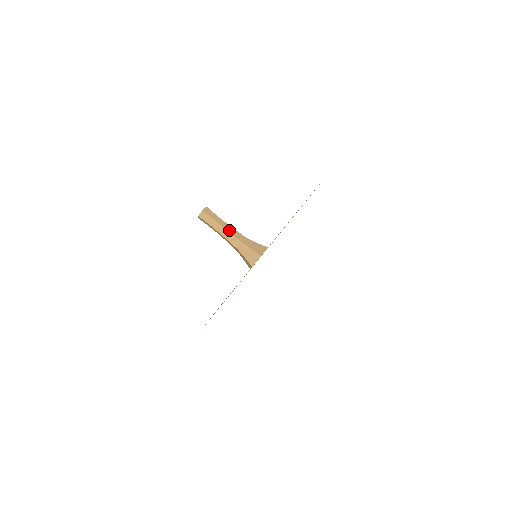
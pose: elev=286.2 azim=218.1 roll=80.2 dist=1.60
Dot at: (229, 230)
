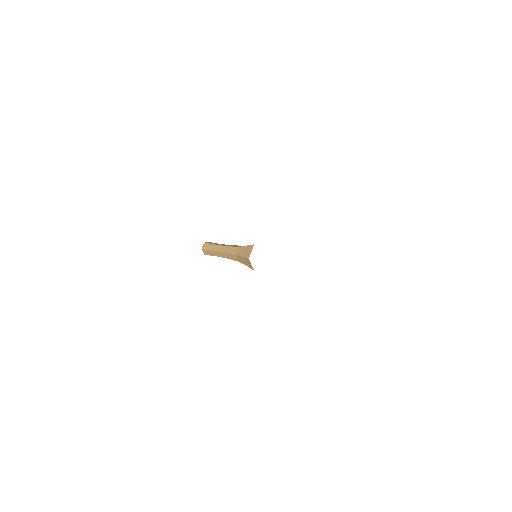
Dot at: (227, 246)
